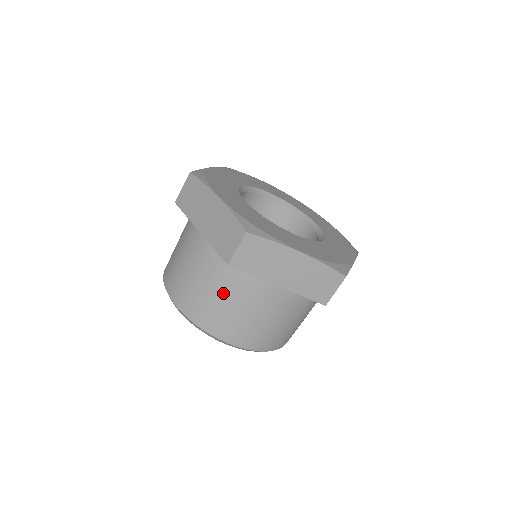
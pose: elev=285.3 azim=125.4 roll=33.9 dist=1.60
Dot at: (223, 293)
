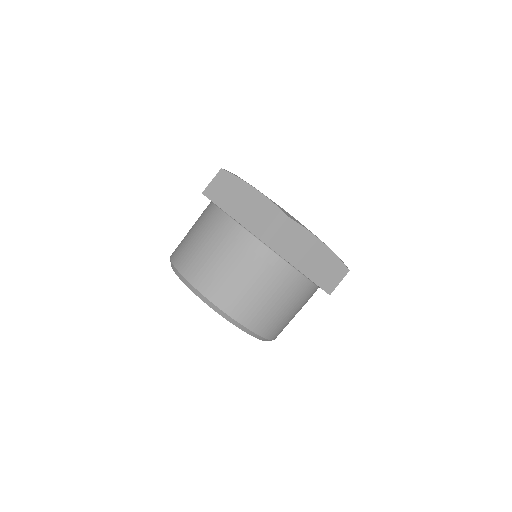
Dot at: (198, 231)
